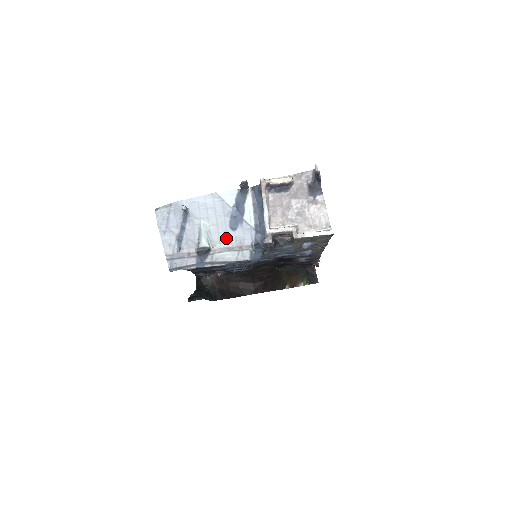
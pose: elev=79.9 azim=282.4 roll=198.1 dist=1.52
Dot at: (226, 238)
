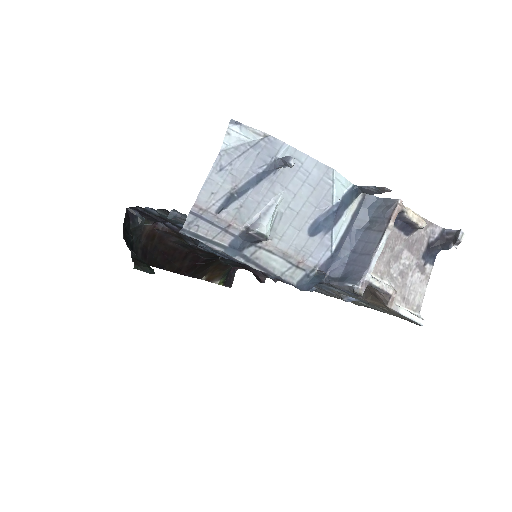
Dot at: (293, 238)
